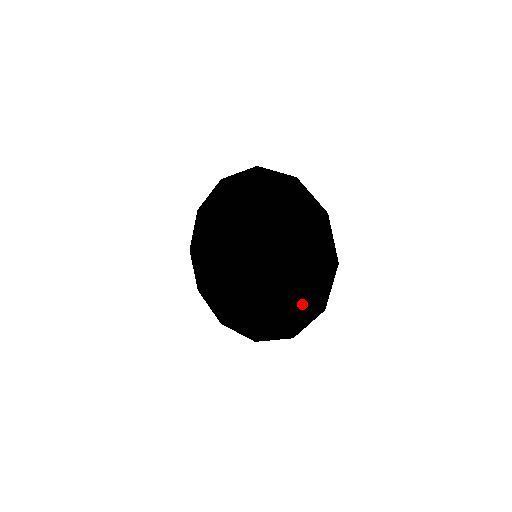
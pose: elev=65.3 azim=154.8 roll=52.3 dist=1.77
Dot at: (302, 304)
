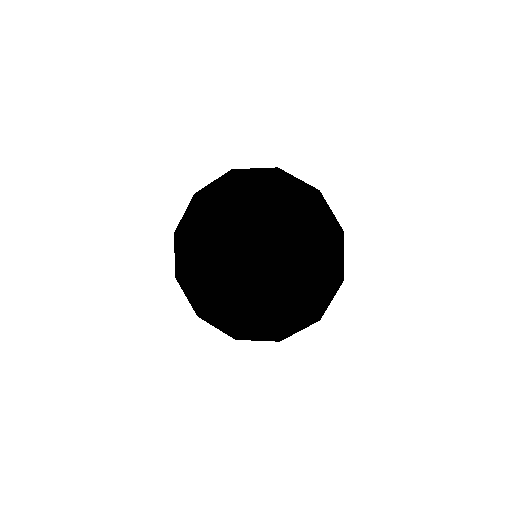
Dot at: (324, 248)
